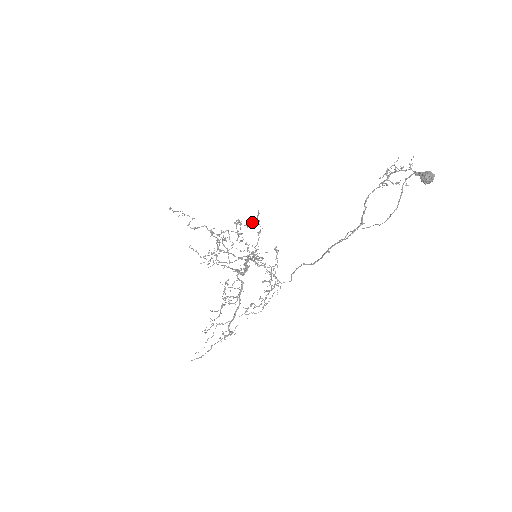
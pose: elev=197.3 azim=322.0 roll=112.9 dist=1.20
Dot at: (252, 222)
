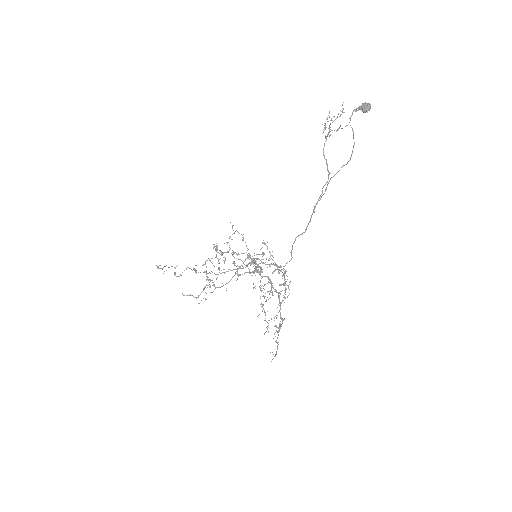
Dot at: (230, 236)
